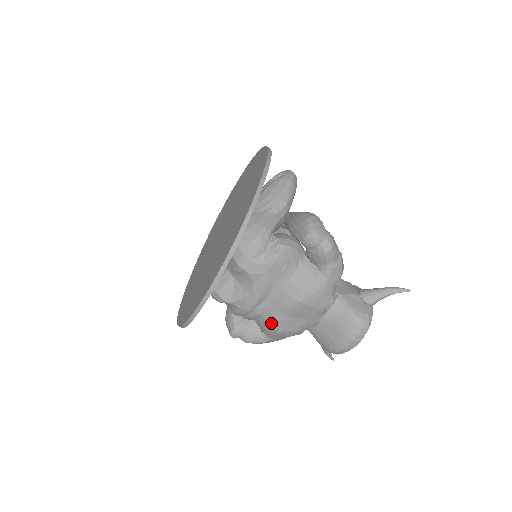
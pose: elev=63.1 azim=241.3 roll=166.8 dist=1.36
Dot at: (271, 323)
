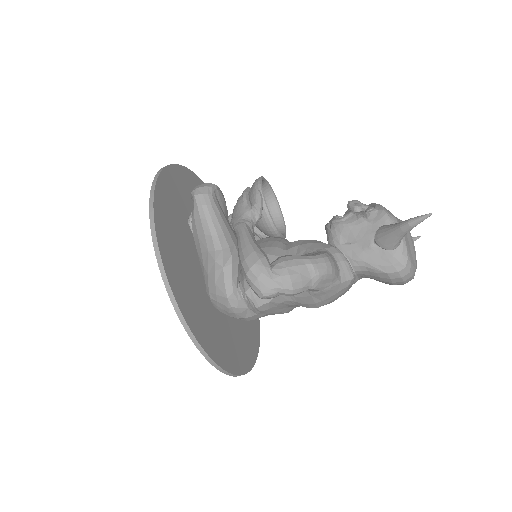
Dot at: occluded
